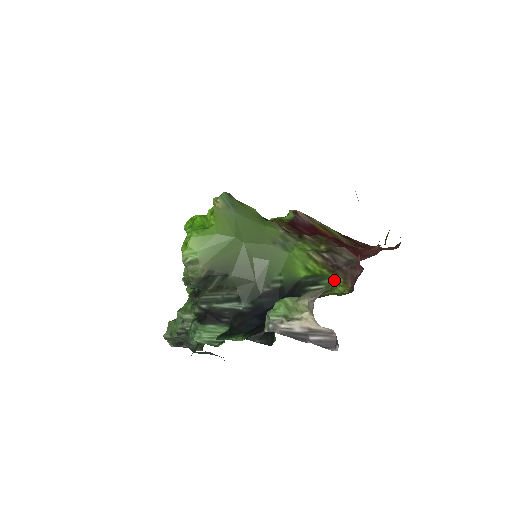
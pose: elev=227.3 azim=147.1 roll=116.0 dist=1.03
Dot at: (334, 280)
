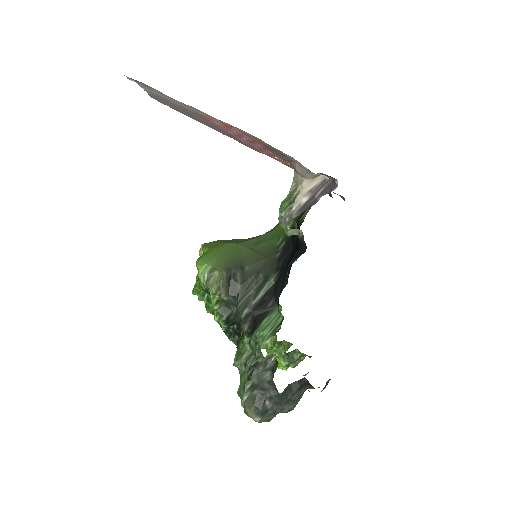
Dot at: occluded
